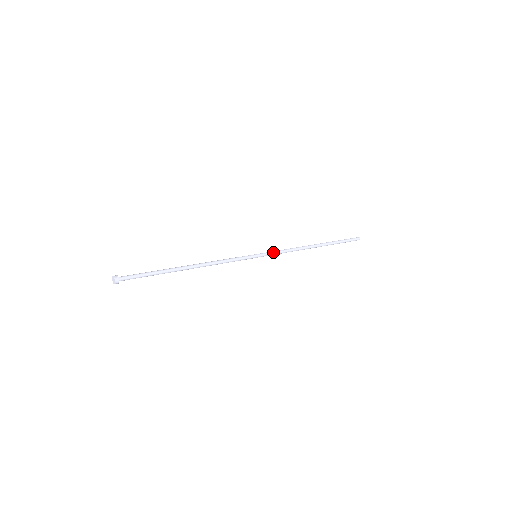
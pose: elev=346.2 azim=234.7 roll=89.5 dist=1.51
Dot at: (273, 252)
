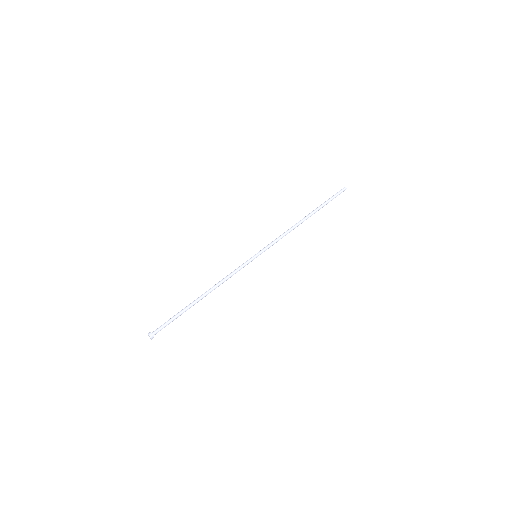
Dot at: occluded
